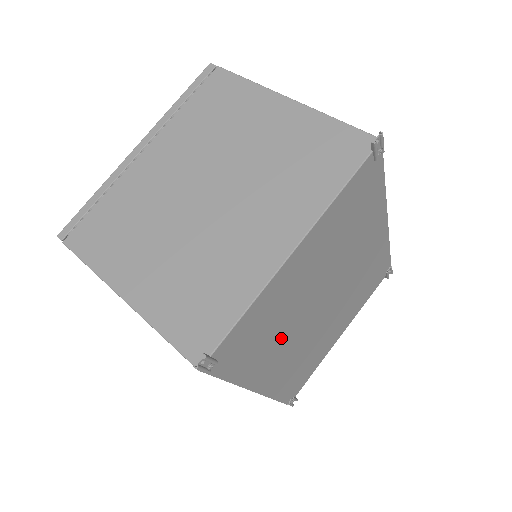
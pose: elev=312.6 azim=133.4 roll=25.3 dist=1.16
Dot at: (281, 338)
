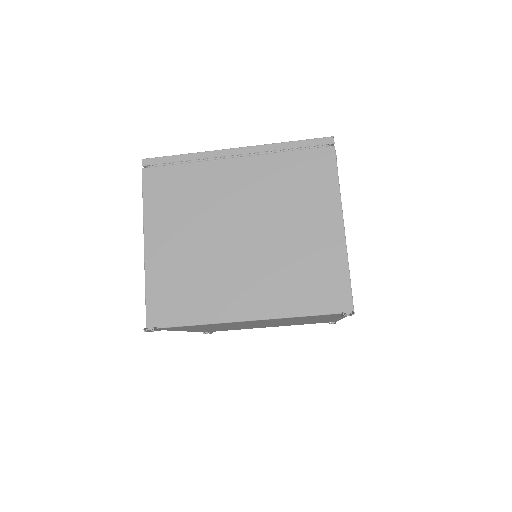
Dot at: (215, 327)
